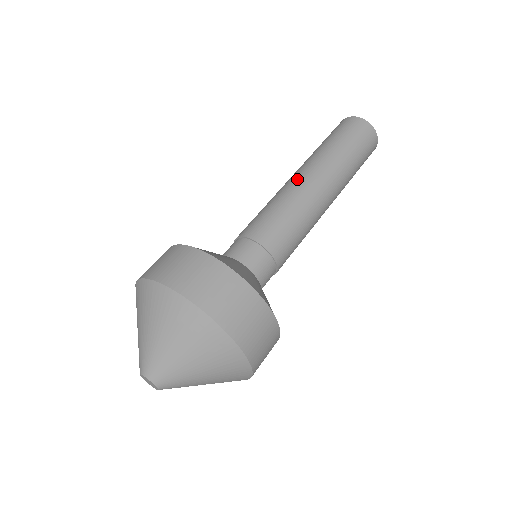
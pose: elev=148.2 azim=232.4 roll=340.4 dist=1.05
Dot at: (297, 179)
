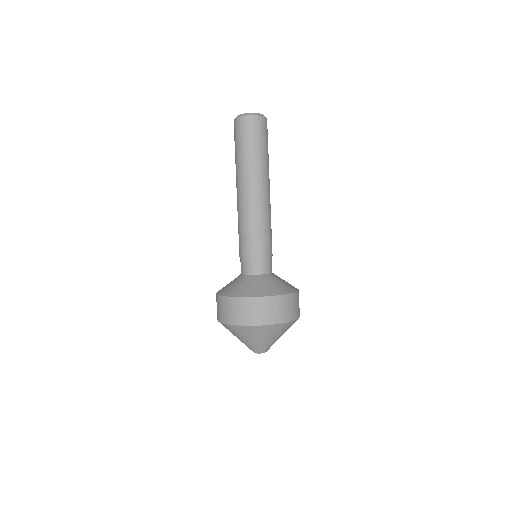
Dot at: (251, 197)
